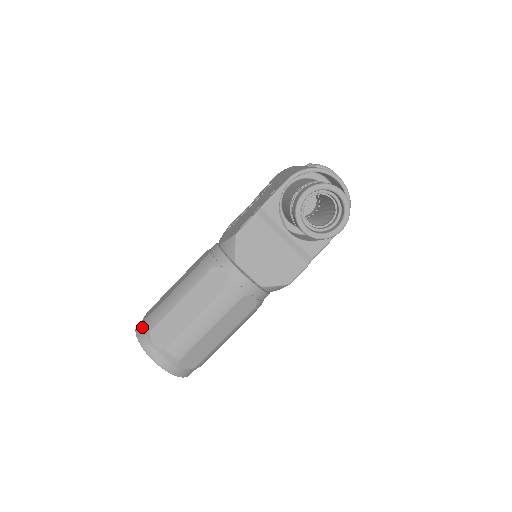
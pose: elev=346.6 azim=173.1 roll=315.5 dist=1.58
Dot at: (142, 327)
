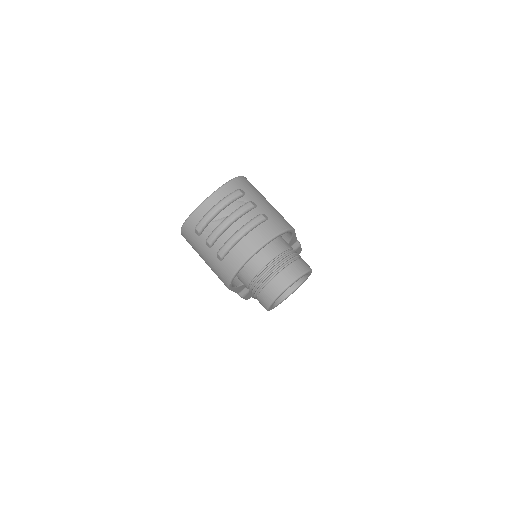
Dot at: occluded
